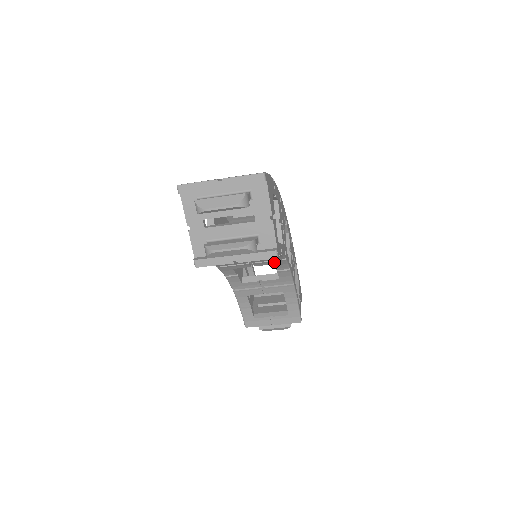
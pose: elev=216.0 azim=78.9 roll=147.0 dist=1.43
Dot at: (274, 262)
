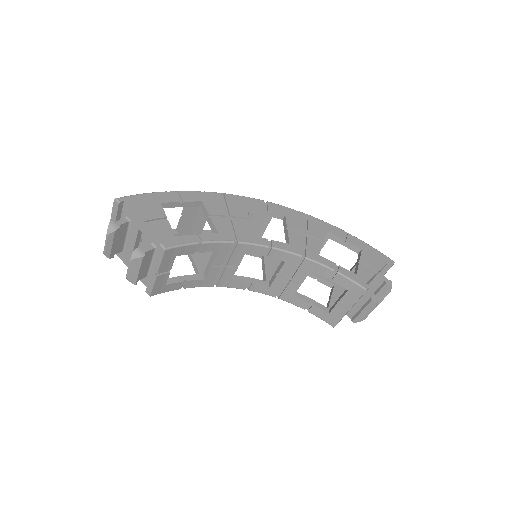
Dot at: (239, 252)
